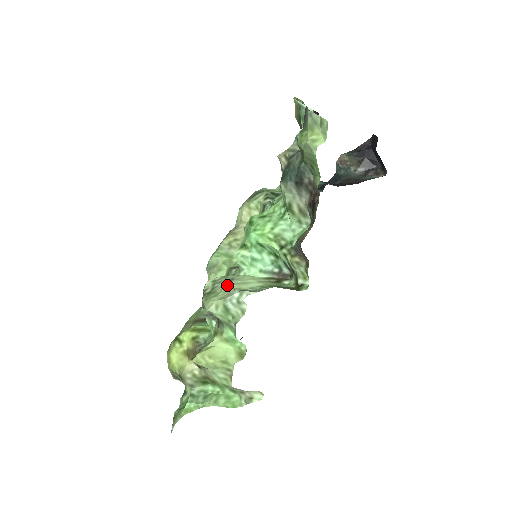
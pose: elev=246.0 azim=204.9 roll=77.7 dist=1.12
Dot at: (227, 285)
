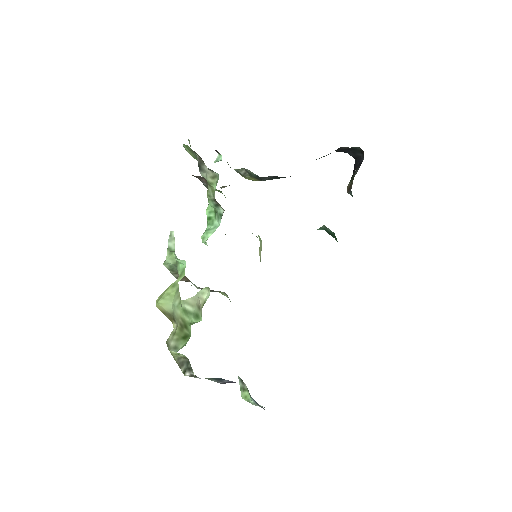
Dot at: occluded
